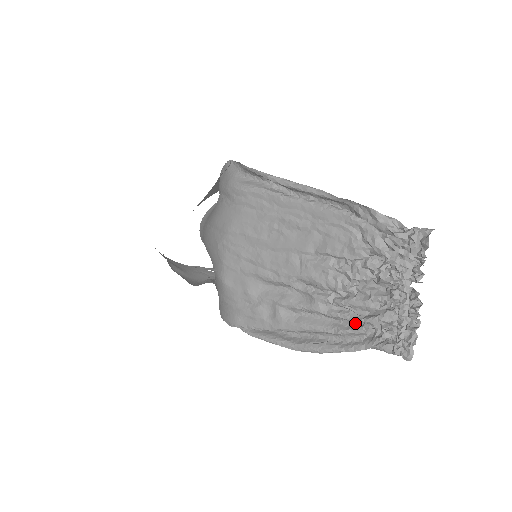
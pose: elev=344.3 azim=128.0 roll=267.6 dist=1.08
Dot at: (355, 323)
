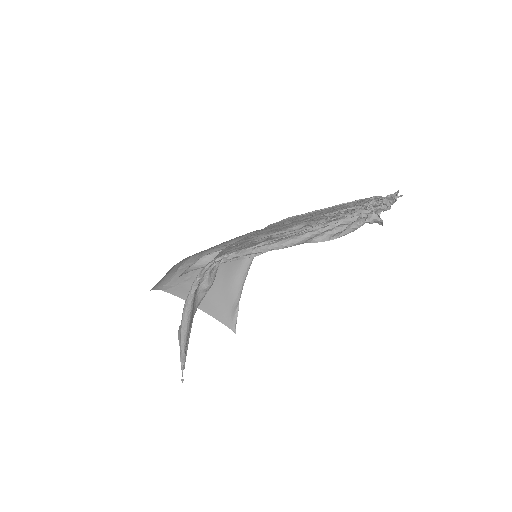
Dot at: occluded
